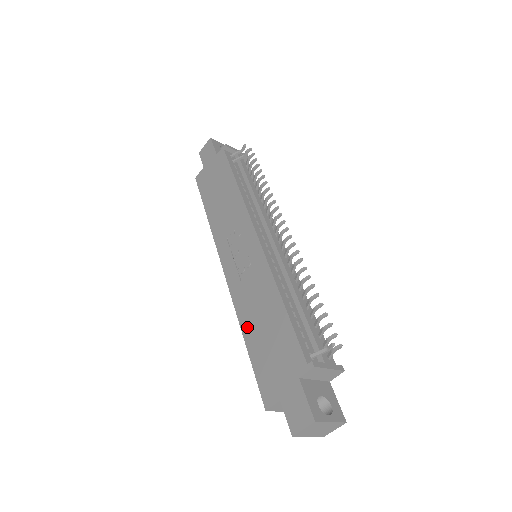
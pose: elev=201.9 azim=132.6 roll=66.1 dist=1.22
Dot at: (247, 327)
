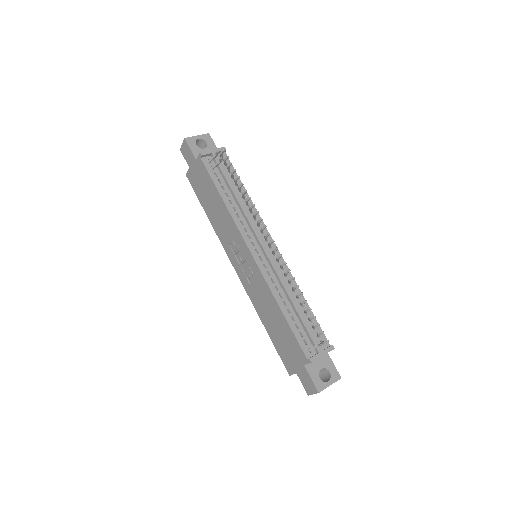
Dot at: (264, 320)
